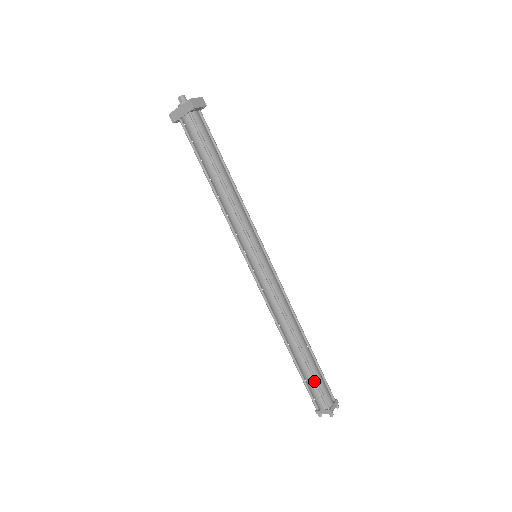
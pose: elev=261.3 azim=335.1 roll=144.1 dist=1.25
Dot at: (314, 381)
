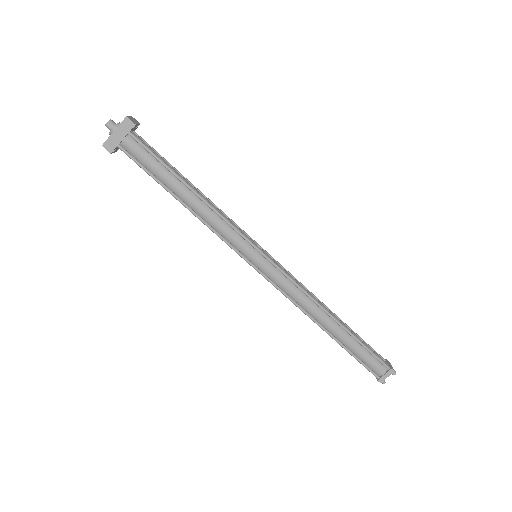
Dot at: (366, 349)
